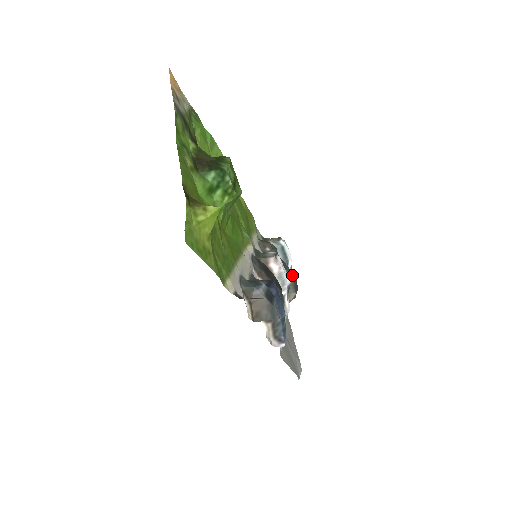
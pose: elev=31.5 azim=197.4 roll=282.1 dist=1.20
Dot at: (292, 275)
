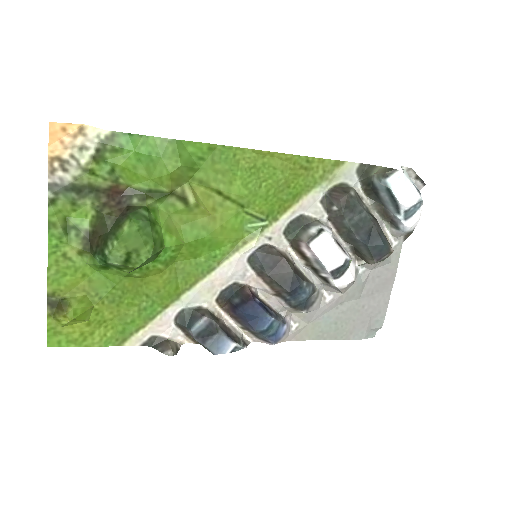
Dot at: (372, 241)
